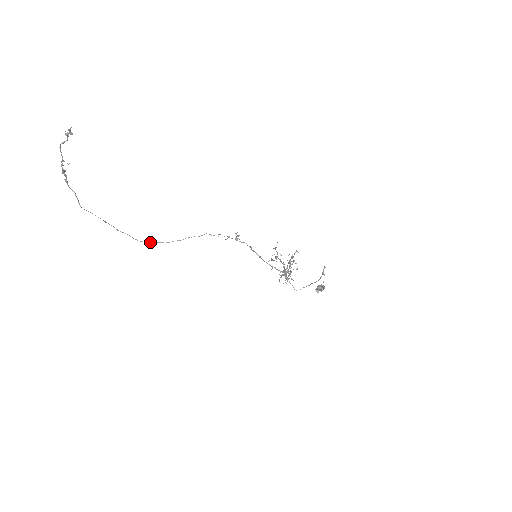
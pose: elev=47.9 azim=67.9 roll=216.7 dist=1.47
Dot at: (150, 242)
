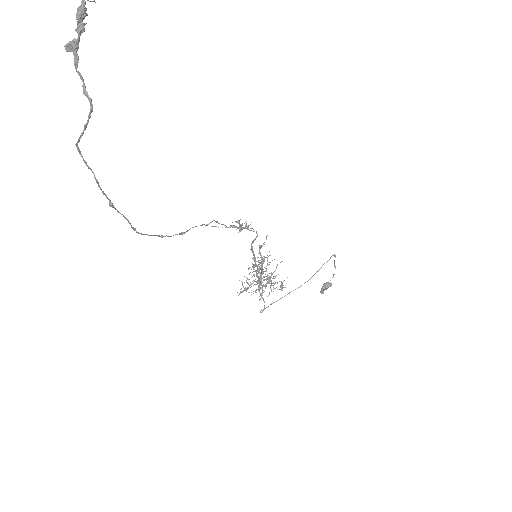
Dot at: (151, 235)
